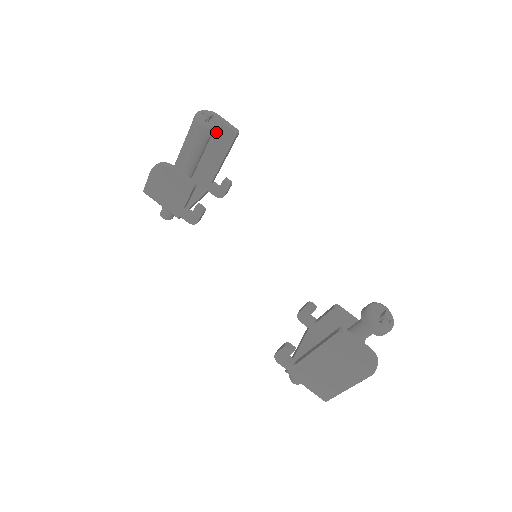
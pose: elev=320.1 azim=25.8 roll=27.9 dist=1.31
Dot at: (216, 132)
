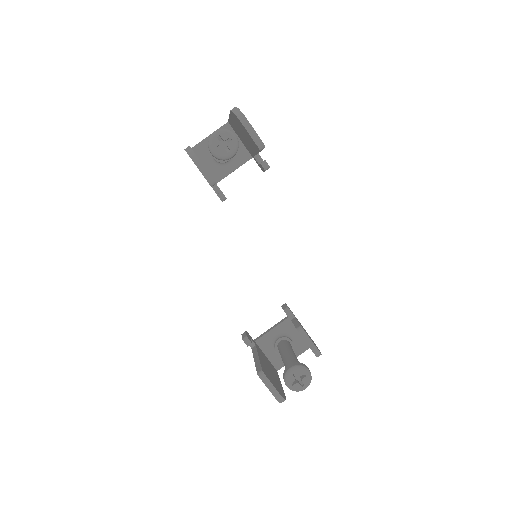
Dot at: (227, 159)
